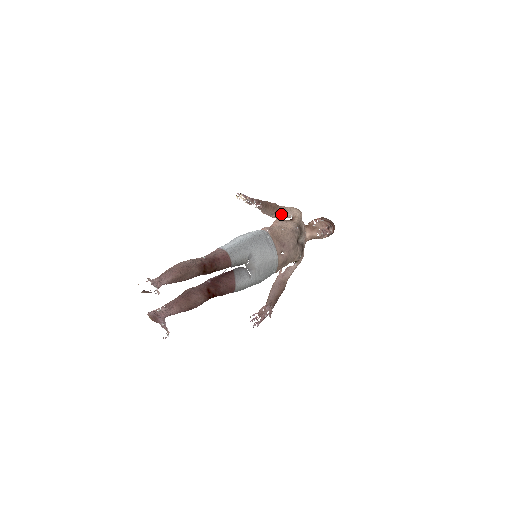
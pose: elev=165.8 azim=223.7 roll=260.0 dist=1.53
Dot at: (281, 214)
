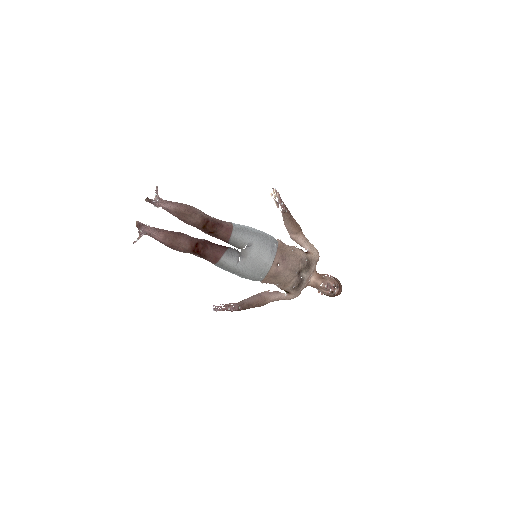
Dot at: (300, 239)
